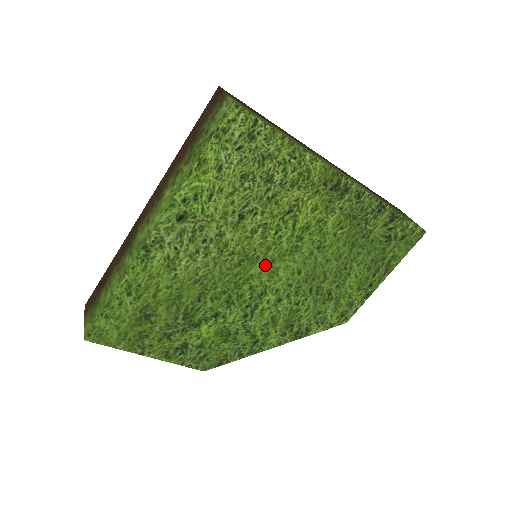
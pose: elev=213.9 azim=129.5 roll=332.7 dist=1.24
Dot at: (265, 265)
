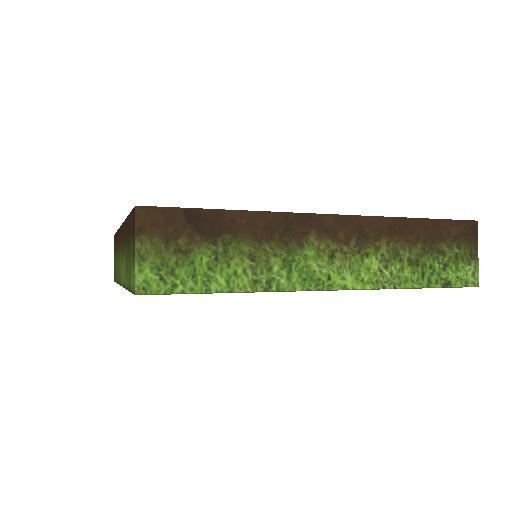
Dot at: occluded
